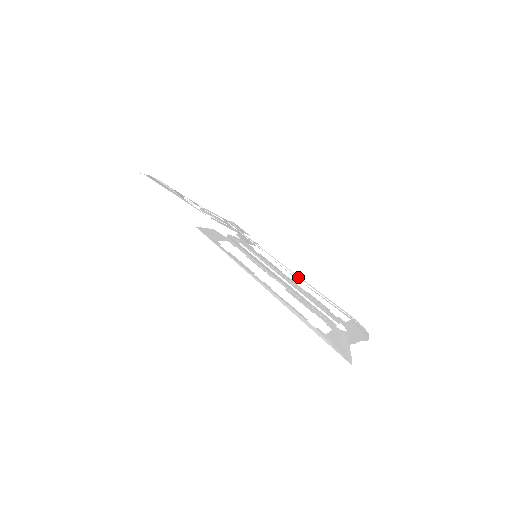
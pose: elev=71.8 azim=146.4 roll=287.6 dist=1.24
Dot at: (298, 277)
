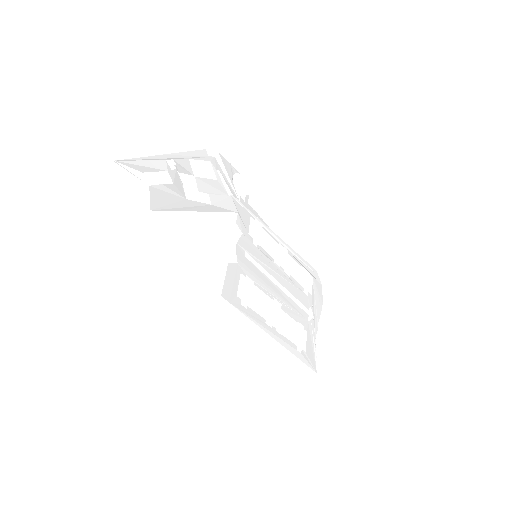
Dot at: (281, 242)
